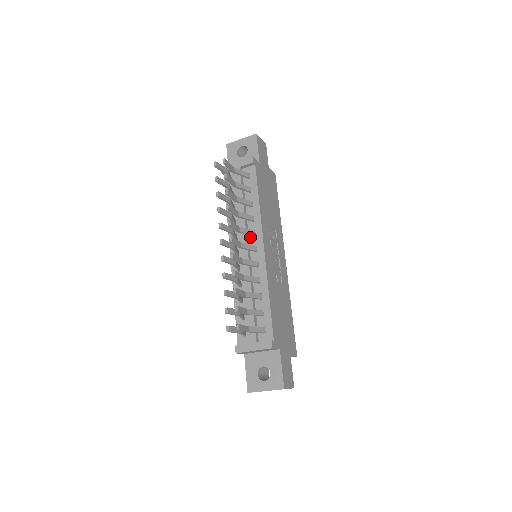
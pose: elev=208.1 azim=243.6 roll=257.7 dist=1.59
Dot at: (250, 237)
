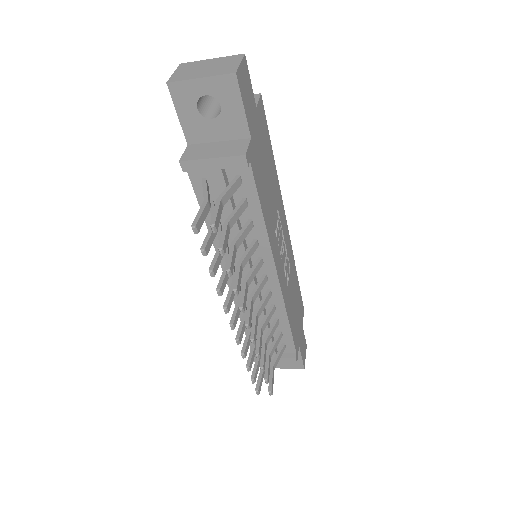
Dot at: occluded
